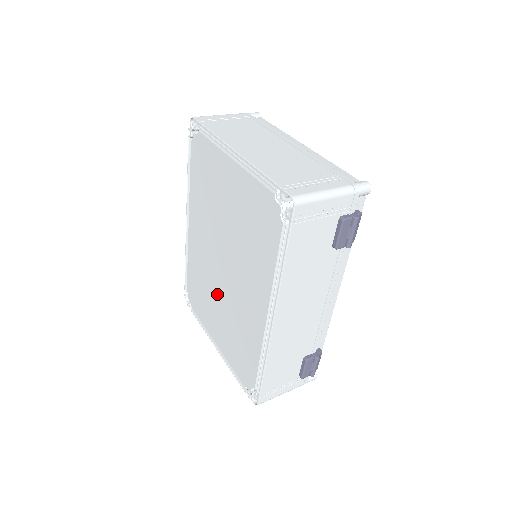
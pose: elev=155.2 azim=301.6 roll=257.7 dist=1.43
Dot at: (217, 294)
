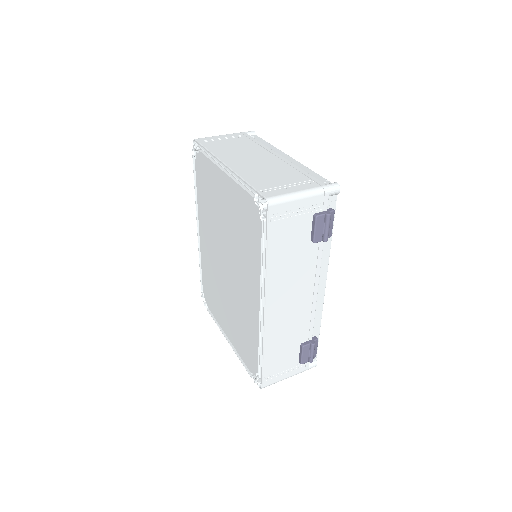
Dot at: (224, 291)
